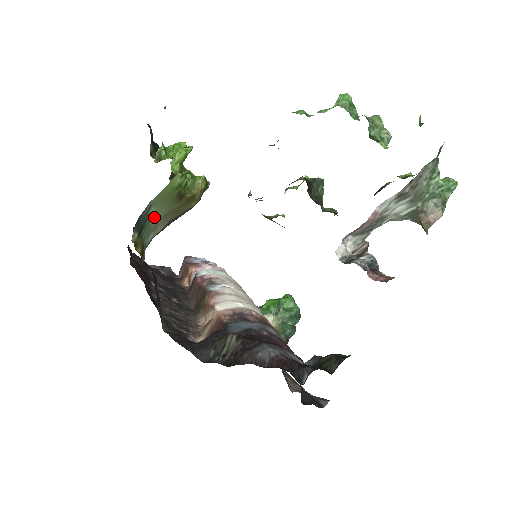
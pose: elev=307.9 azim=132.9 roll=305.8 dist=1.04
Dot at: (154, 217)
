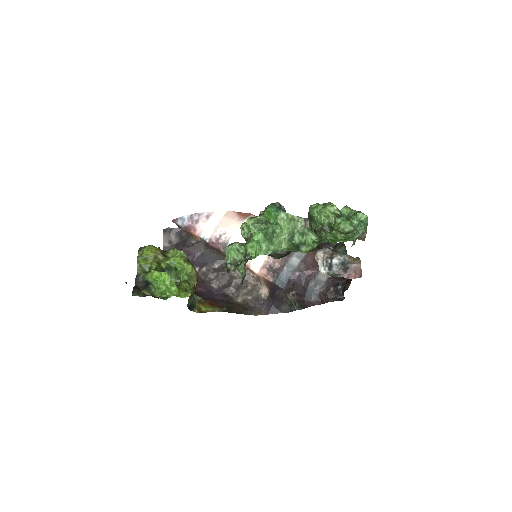
Dot at: (192, 299)
